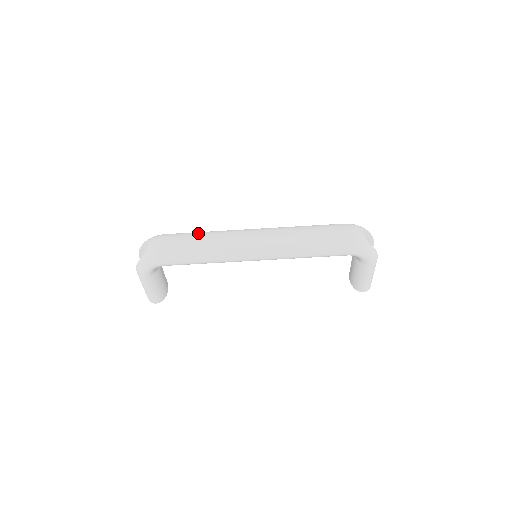
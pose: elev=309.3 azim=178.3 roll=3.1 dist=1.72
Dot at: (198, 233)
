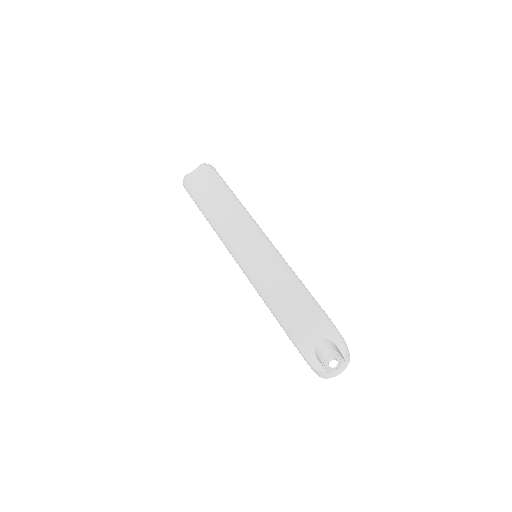
Dot at: (227, 196)
